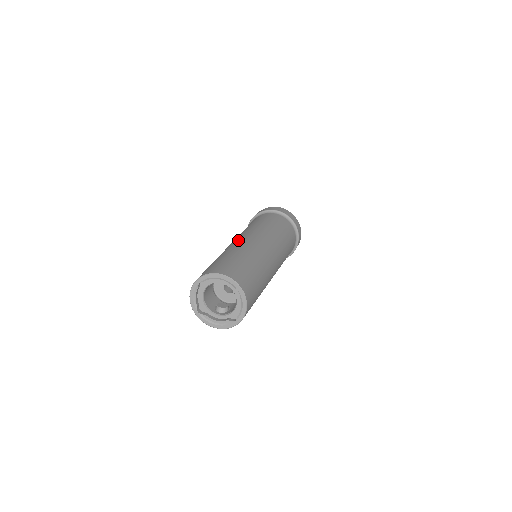
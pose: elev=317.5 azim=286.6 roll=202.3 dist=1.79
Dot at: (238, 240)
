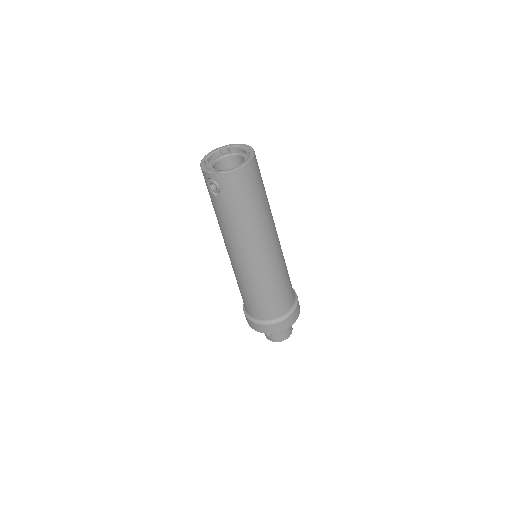
Dot at: occluded
